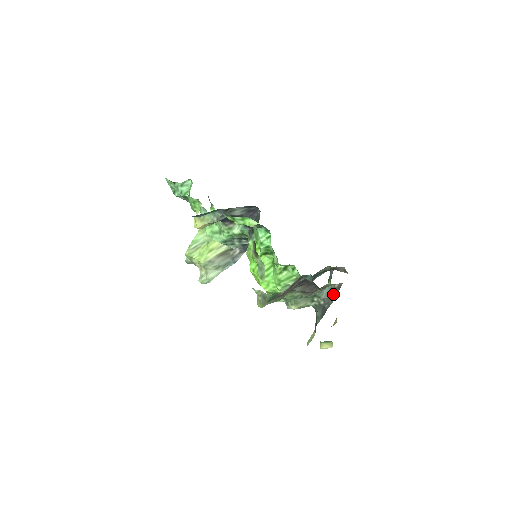
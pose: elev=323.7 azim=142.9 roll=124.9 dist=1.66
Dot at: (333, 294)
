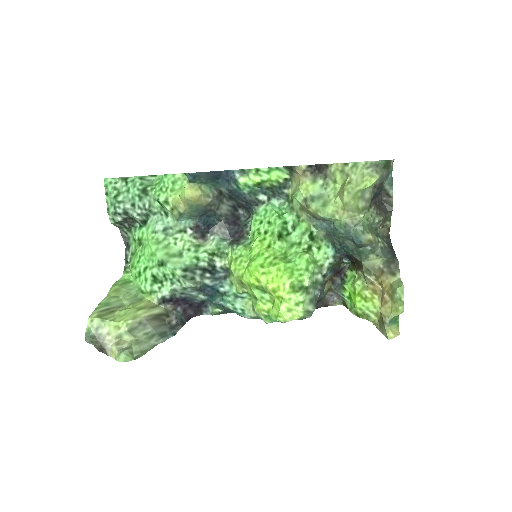
Dot at: (387, 242)
